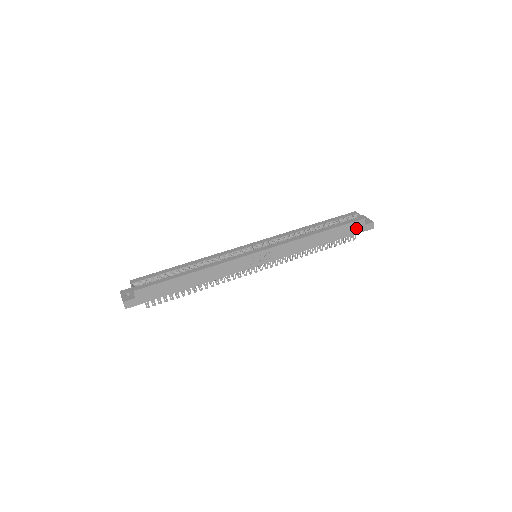
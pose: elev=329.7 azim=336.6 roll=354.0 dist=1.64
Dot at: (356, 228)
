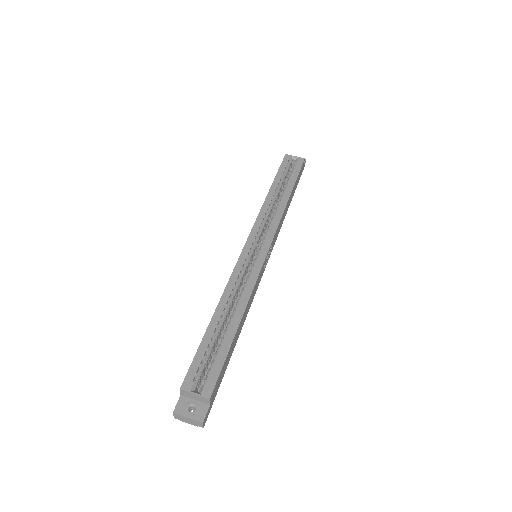
Dot at: (300, 173)
